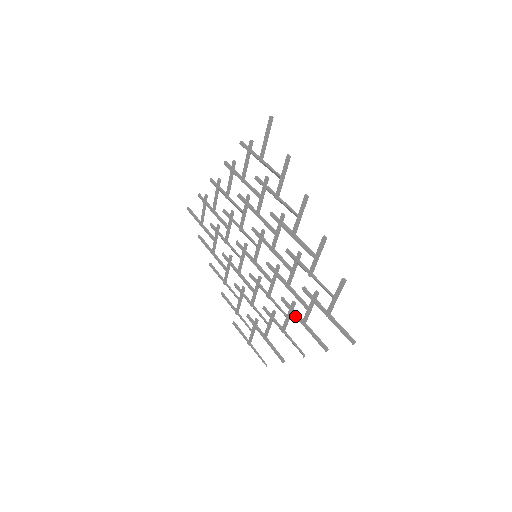
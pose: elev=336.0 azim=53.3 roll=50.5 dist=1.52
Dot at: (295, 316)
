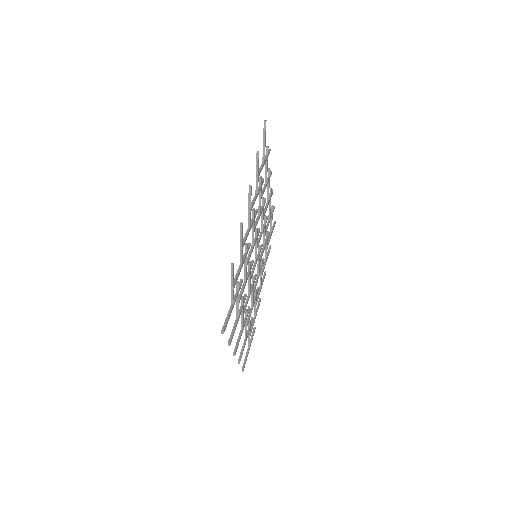
Dot at: (239, 311)
